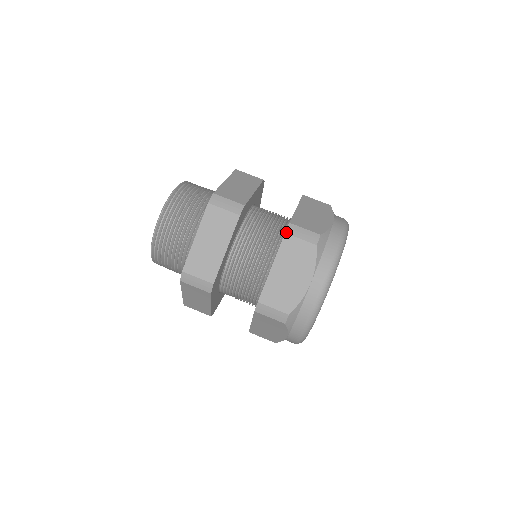
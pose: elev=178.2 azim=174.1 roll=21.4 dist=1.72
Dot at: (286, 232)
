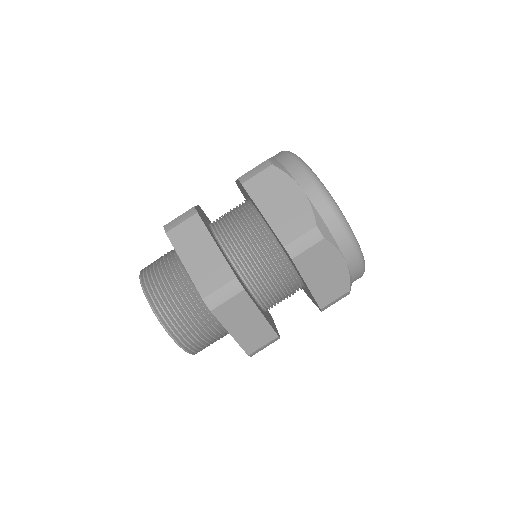
Dot at: (242, 183)
